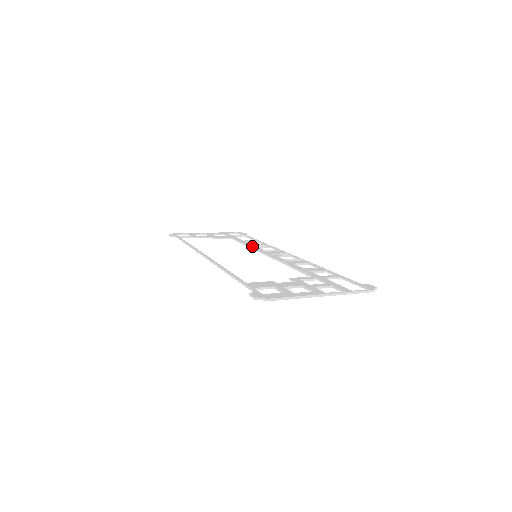
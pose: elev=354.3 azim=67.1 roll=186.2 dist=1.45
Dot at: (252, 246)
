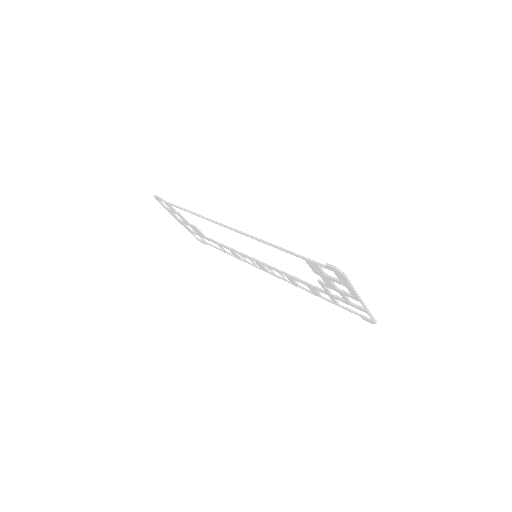
Dot at: (236, 250)
